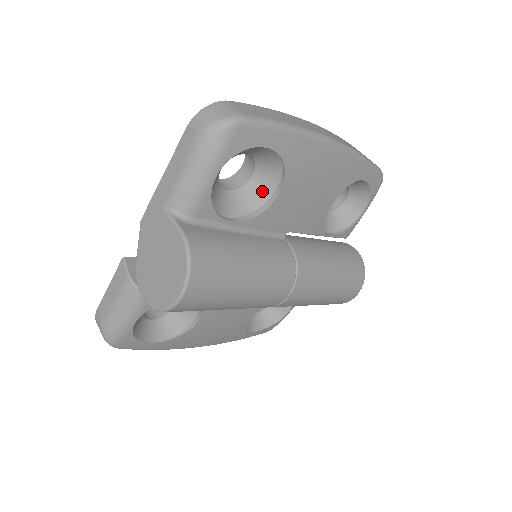
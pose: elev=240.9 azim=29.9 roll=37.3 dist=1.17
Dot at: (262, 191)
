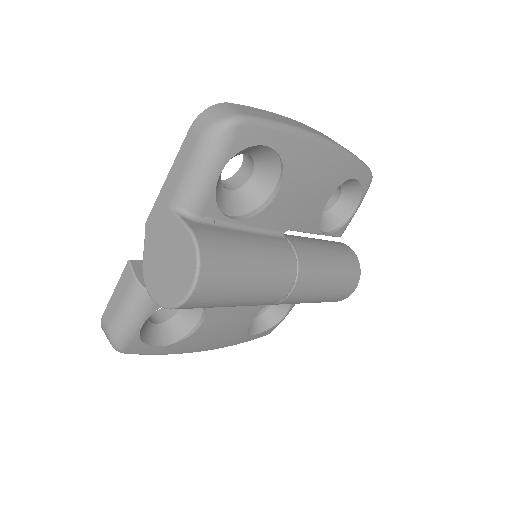
Dot at: (262, 190)
